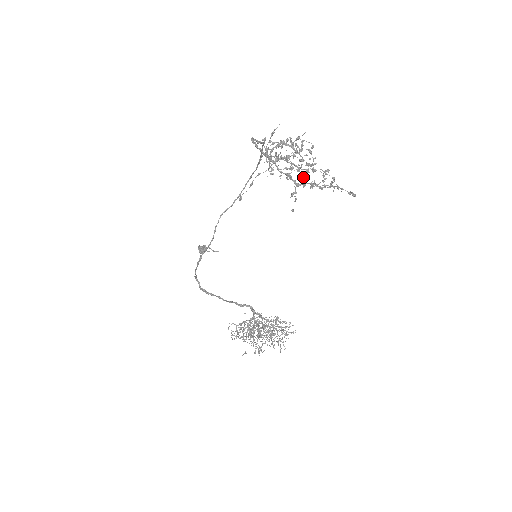
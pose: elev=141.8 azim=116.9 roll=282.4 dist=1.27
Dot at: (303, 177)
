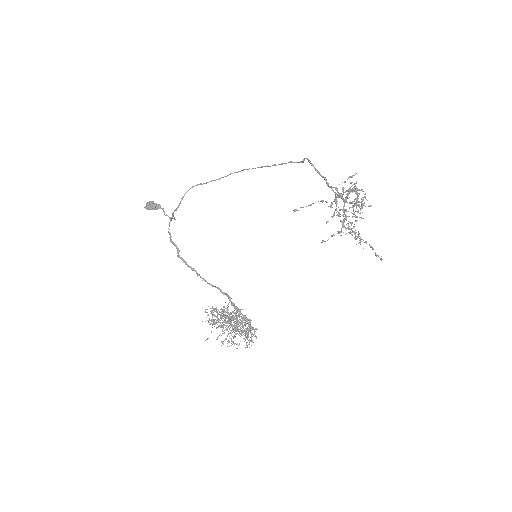
Dot at: occluded
